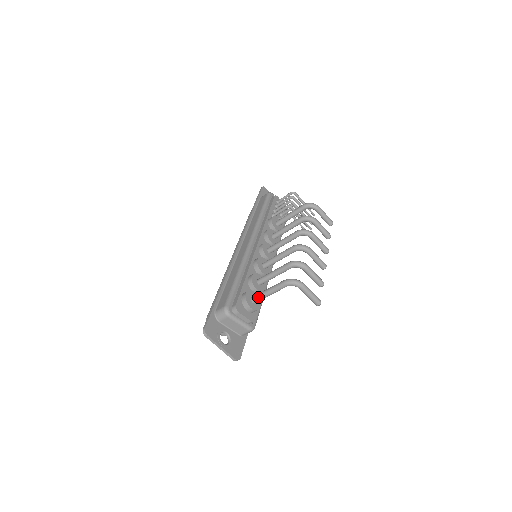
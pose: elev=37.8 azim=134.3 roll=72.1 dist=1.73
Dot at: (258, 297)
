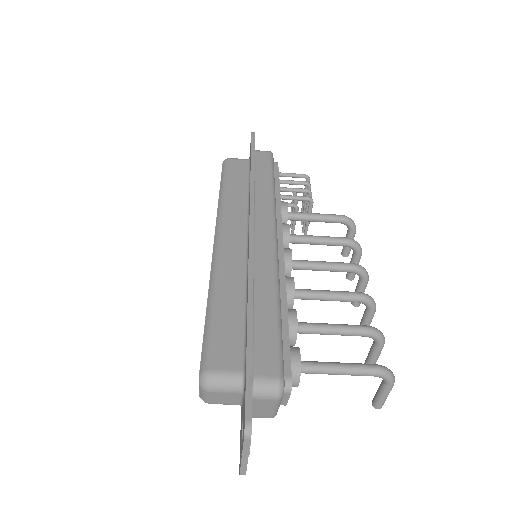
Dot at: (316, 369)
